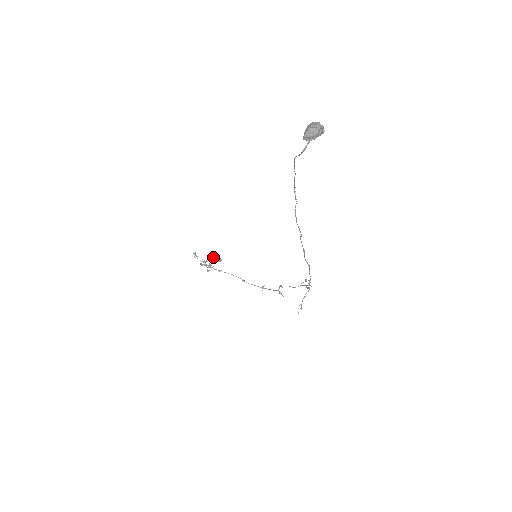
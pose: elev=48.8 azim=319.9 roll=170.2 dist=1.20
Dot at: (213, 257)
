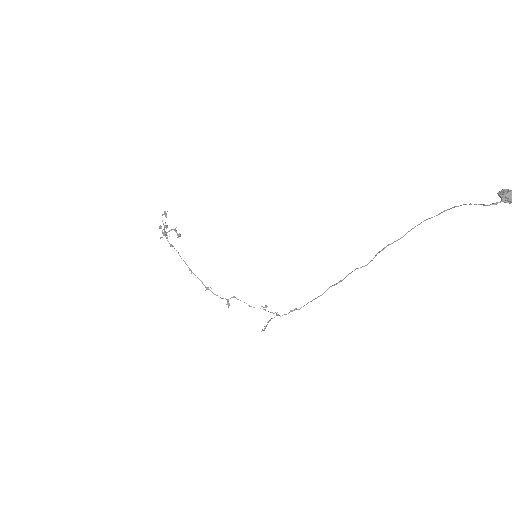
Dot at: (175, 228)
